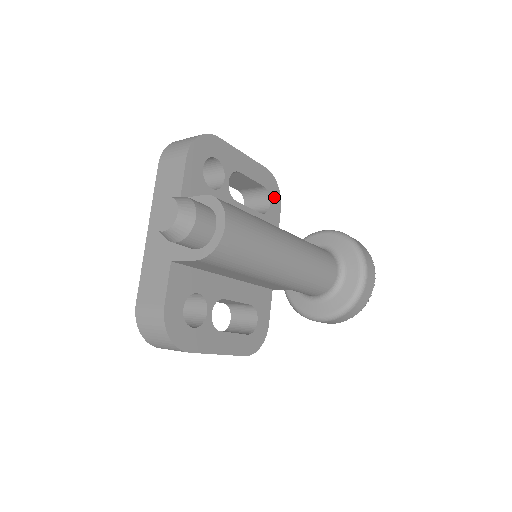
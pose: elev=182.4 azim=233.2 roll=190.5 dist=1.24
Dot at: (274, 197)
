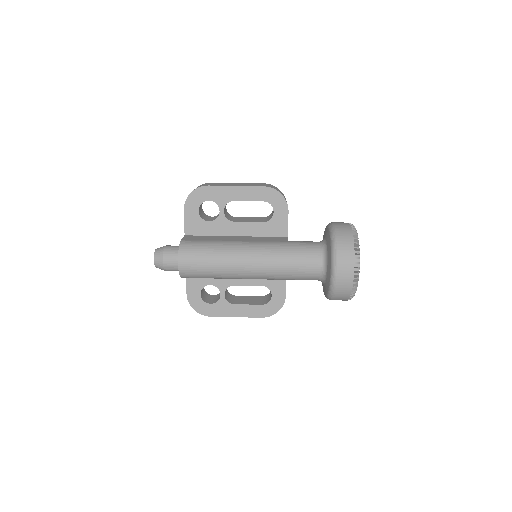
Dot at: (278, 205)
